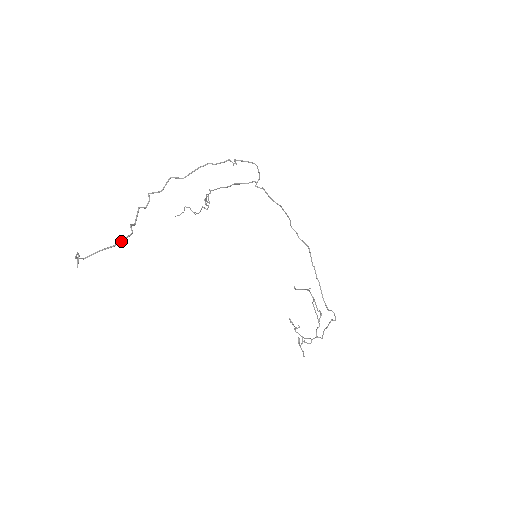
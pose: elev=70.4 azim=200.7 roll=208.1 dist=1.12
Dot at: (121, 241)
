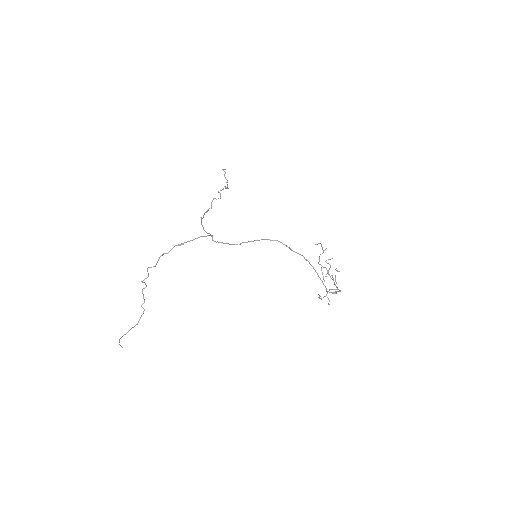
Dot at: (139, 320)
